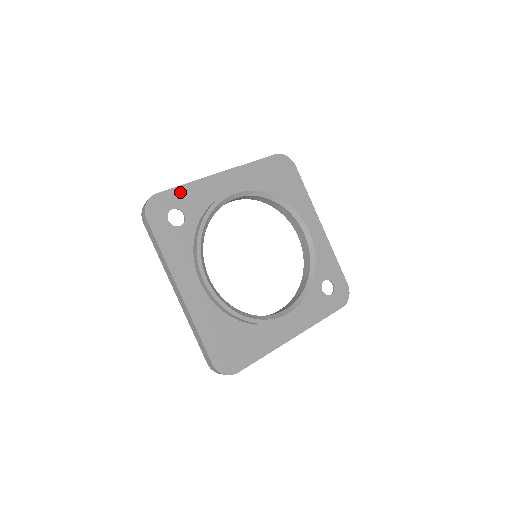
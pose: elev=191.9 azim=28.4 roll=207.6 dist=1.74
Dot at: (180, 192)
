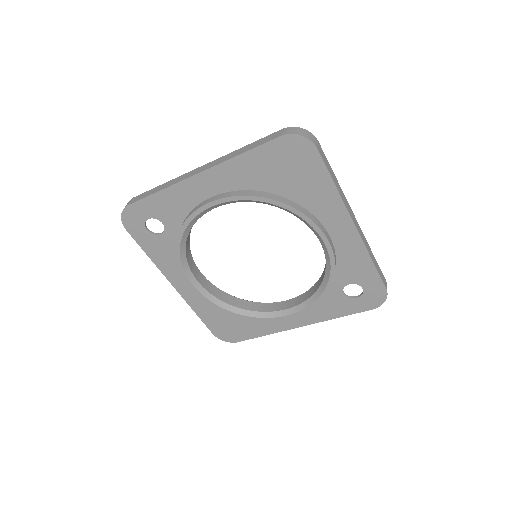
Dot at: (152, 202)
